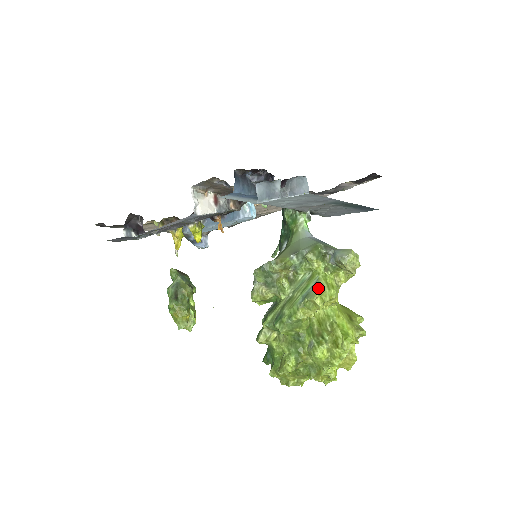
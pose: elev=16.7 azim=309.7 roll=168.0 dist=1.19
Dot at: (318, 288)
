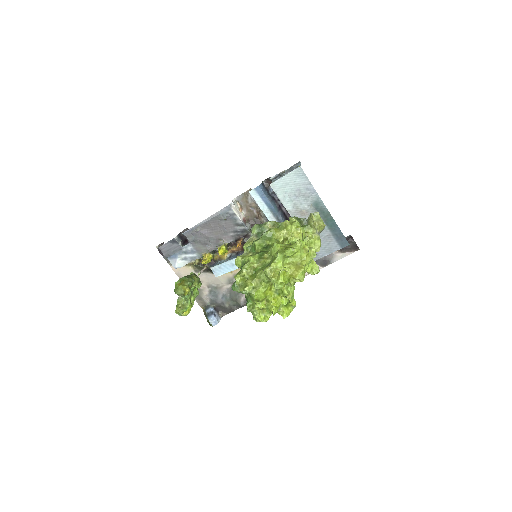
Dot at: (291, 222)
